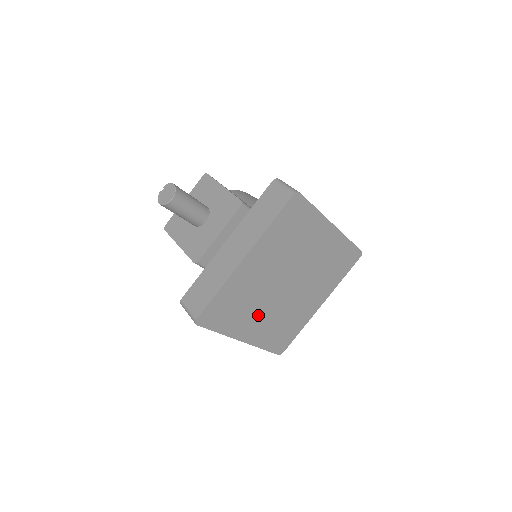
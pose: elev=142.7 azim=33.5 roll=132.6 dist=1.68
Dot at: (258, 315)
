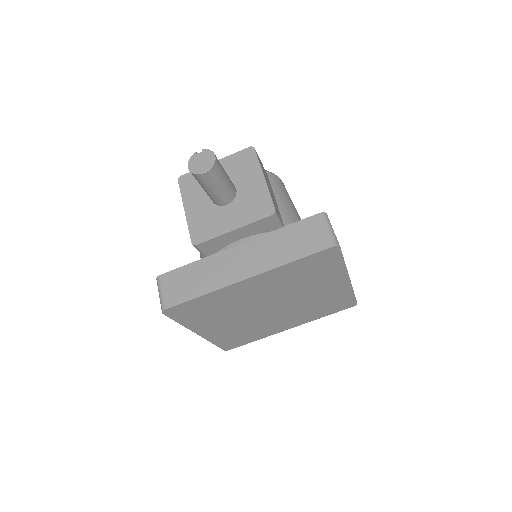
Dot at: (227, 321)
